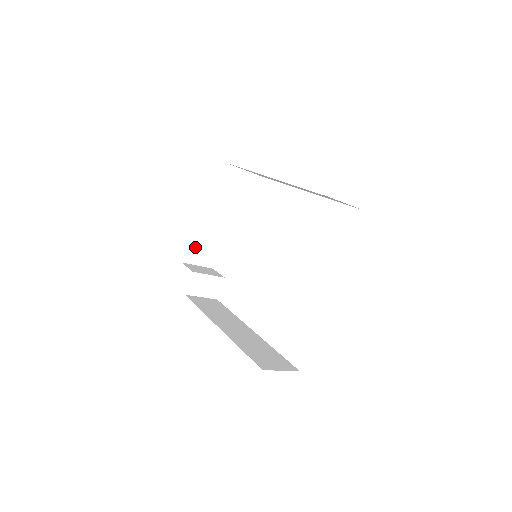
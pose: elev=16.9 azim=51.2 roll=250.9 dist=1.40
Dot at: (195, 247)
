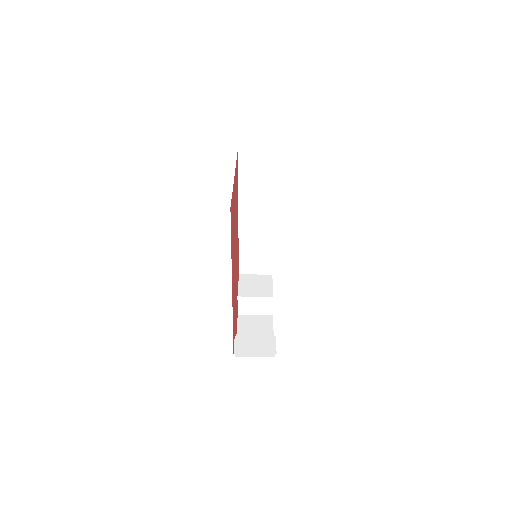
Dot at: occluded
